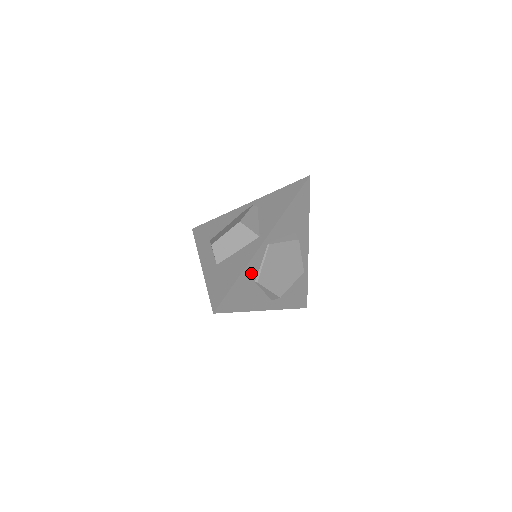
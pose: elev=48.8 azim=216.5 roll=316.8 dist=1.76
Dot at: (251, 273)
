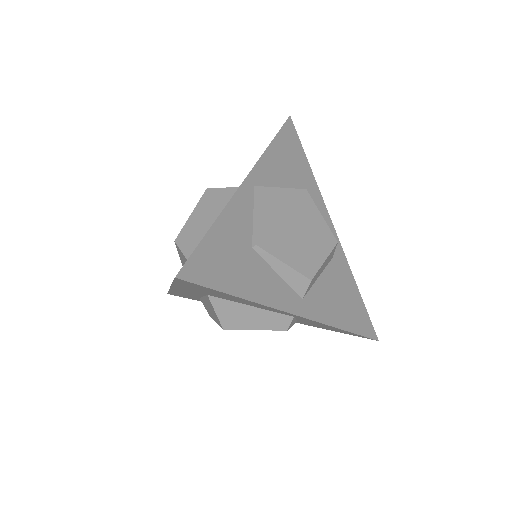
Dot at: (238, 227)
